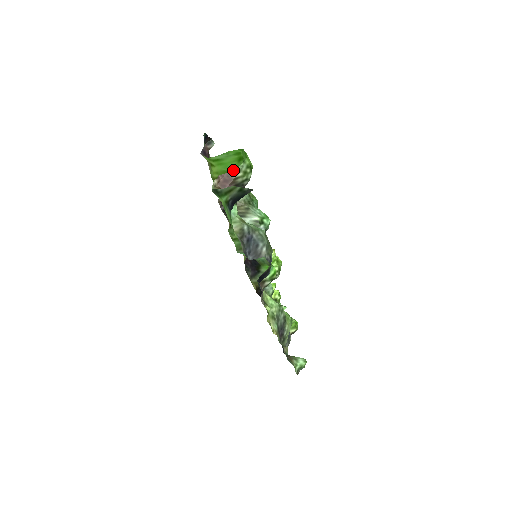
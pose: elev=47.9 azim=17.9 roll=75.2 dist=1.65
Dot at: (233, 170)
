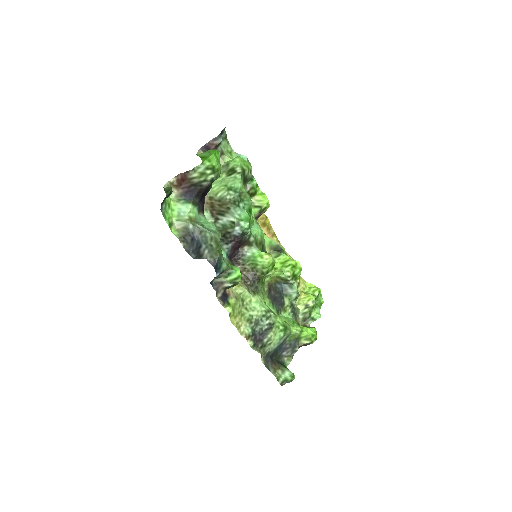
Dot at: (189, 170)
